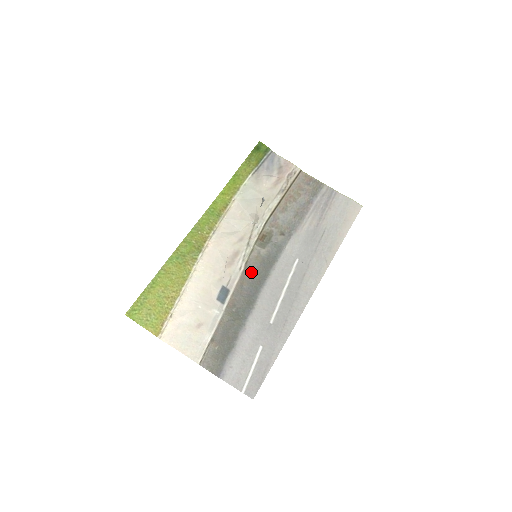
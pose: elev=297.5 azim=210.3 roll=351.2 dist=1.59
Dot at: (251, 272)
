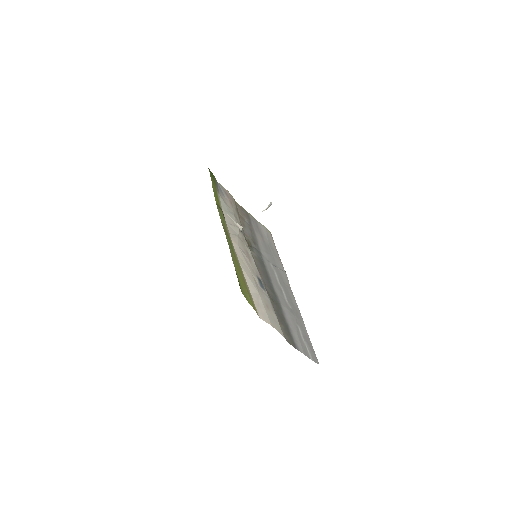
Dot at: (260, 268)
